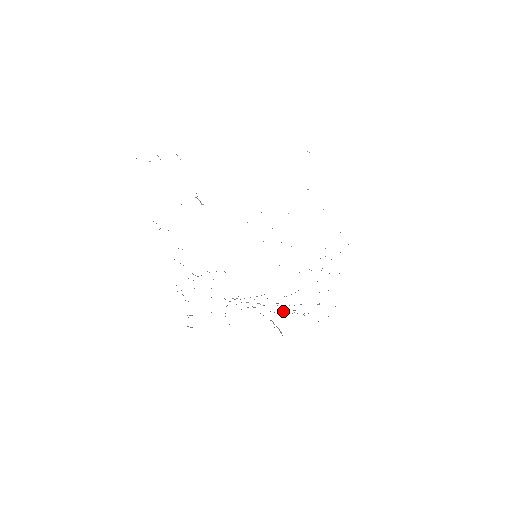
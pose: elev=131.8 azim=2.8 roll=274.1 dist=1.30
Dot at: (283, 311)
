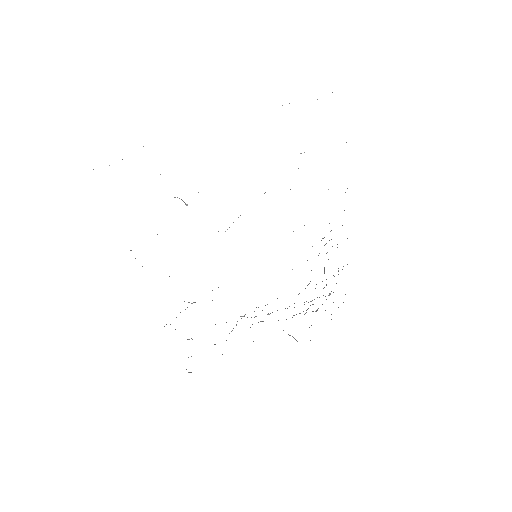
Dot at: occluded
